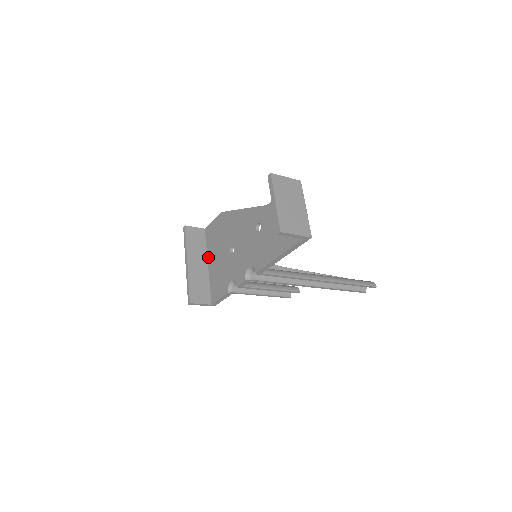
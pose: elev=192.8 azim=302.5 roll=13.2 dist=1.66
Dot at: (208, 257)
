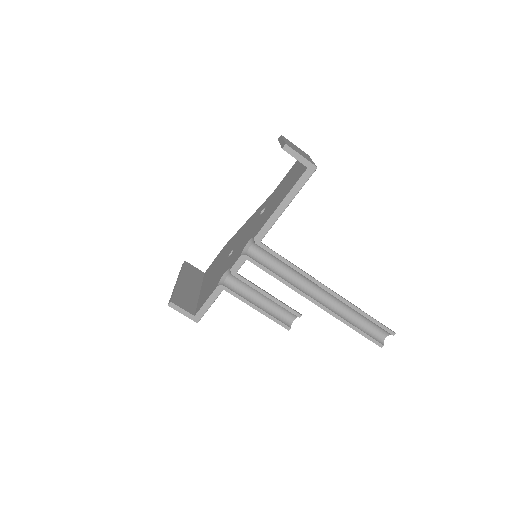
Dot at: (202, 286)
